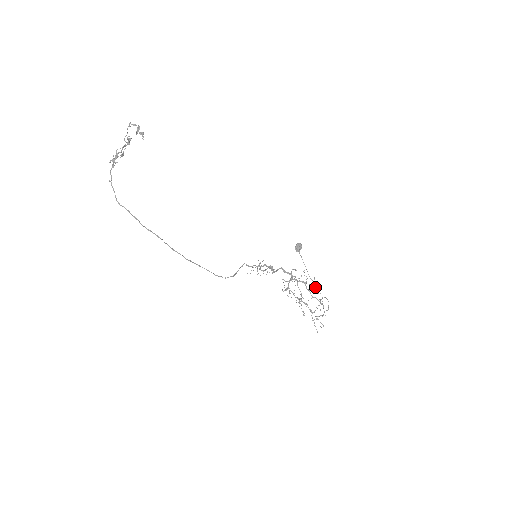
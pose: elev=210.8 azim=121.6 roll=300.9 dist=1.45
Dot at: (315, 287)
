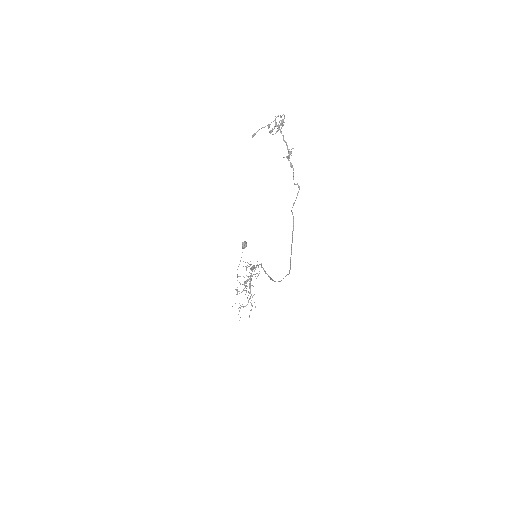
Dot at: (237, 280)
